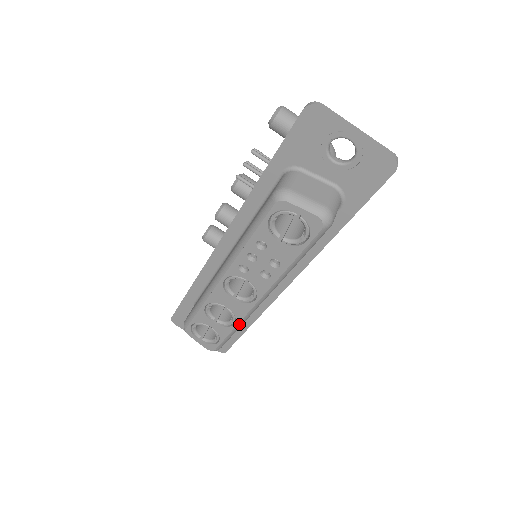
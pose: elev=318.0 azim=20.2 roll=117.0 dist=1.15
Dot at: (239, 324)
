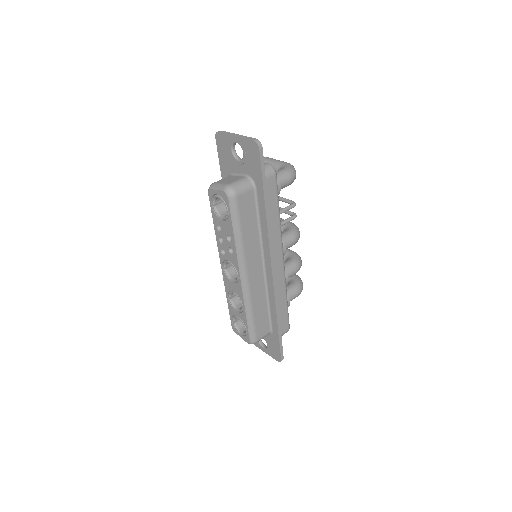
Dot at: (246, 306)
